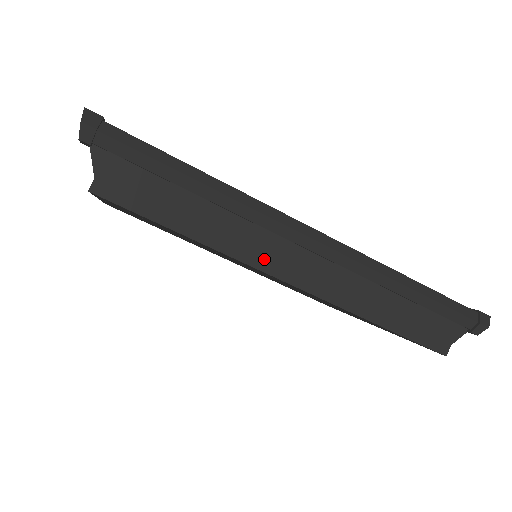
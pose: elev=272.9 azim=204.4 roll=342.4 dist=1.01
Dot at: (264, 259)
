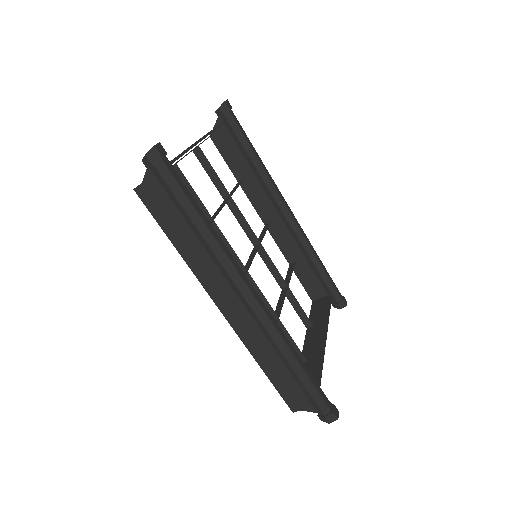
Dot at: (214, 290)
